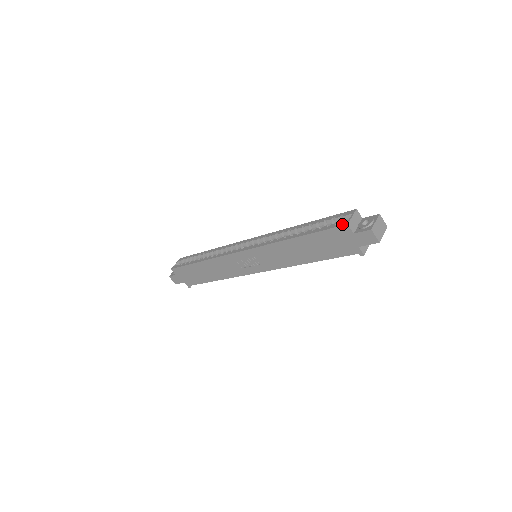
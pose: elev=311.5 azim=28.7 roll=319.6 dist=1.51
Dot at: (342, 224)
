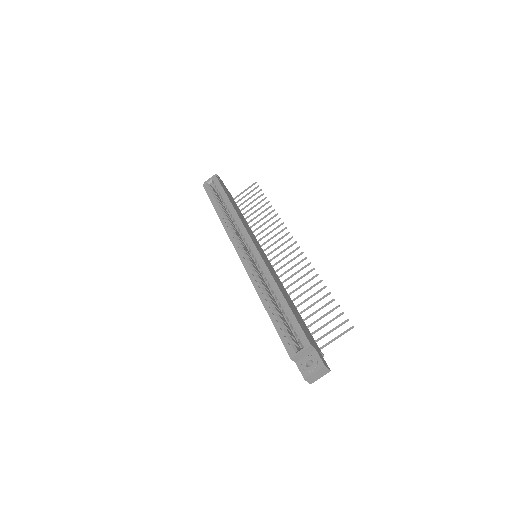
Dot at: (289, 352)
